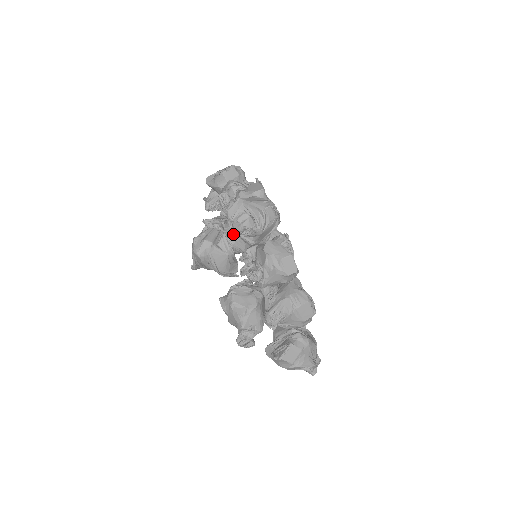
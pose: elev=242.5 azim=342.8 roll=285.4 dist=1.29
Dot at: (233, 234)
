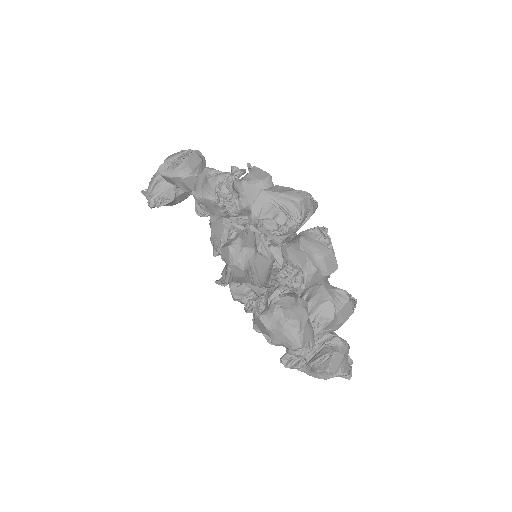
Dot at: (272, 235)
